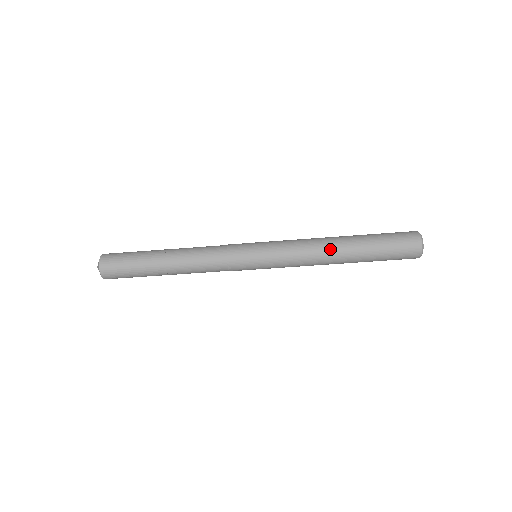
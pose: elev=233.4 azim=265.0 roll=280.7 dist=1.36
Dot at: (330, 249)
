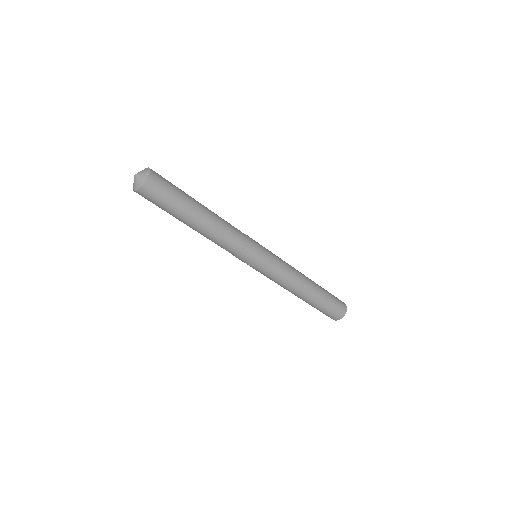
Dot at: (305, 278)
